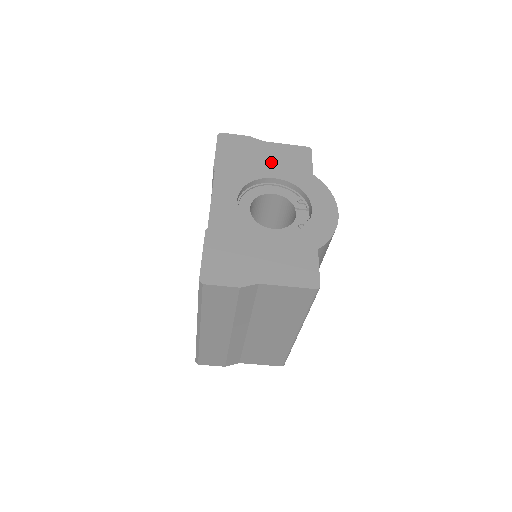
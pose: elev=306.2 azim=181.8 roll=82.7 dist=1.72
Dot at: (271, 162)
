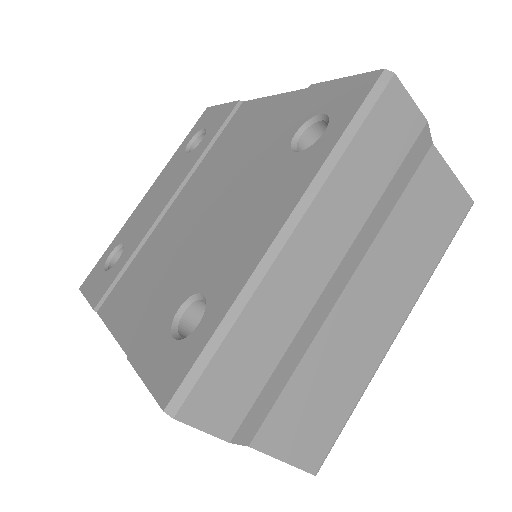
Dot at: occluded
